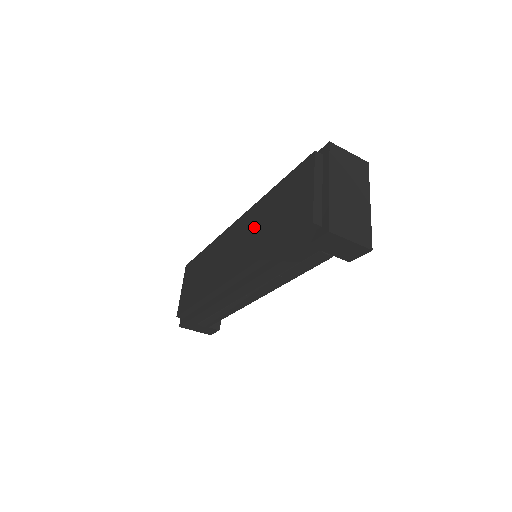
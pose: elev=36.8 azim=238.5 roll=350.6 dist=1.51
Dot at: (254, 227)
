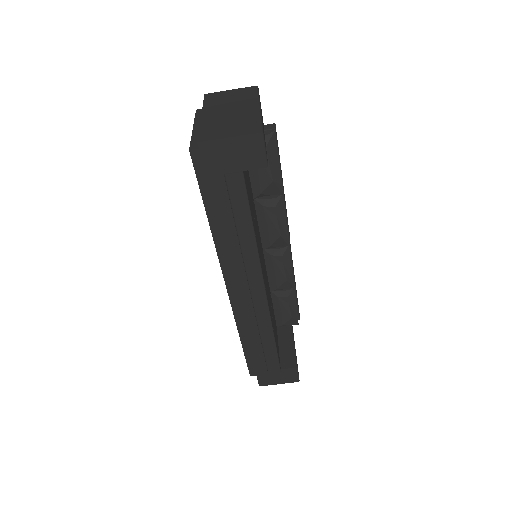
Dot at: occluded
